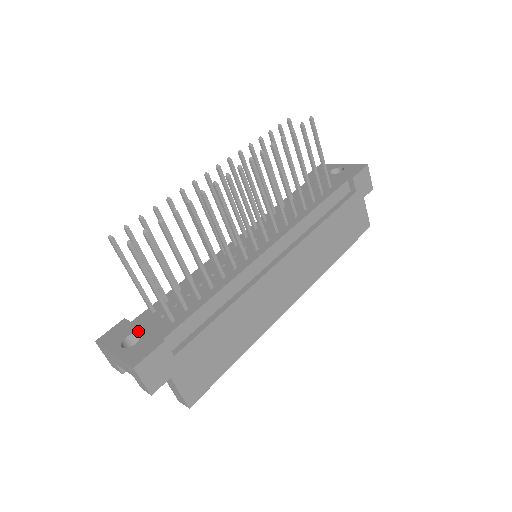
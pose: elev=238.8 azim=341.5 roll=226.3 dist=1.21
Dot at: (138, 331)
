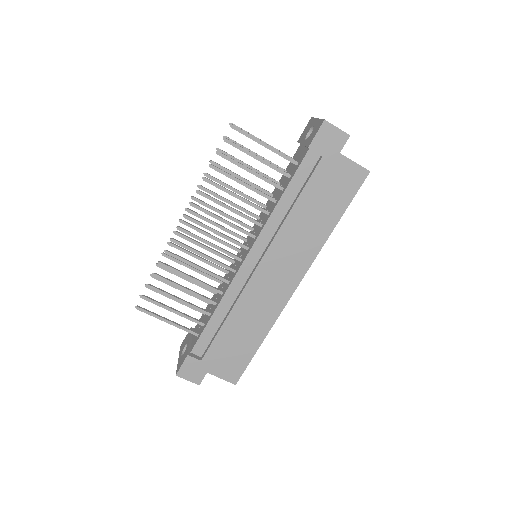
Dot at: (188, 342)
